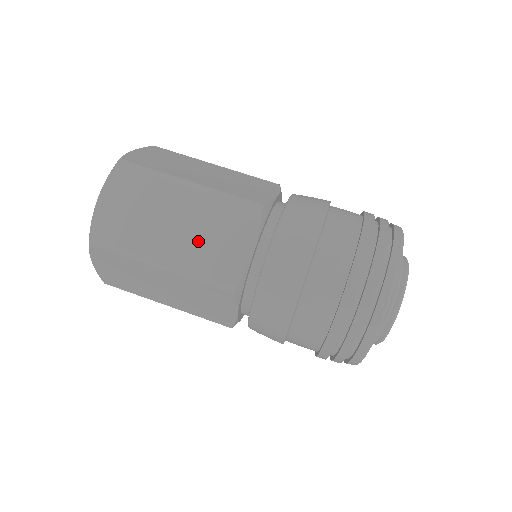
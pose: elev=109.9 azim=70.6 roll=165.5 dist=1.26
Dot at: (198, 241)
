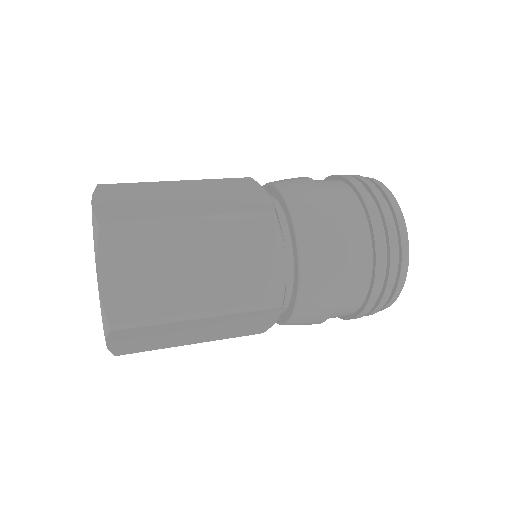
Dot at: (229, 274)
